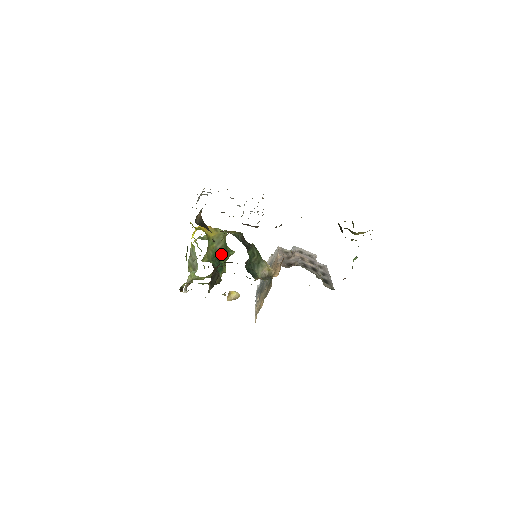
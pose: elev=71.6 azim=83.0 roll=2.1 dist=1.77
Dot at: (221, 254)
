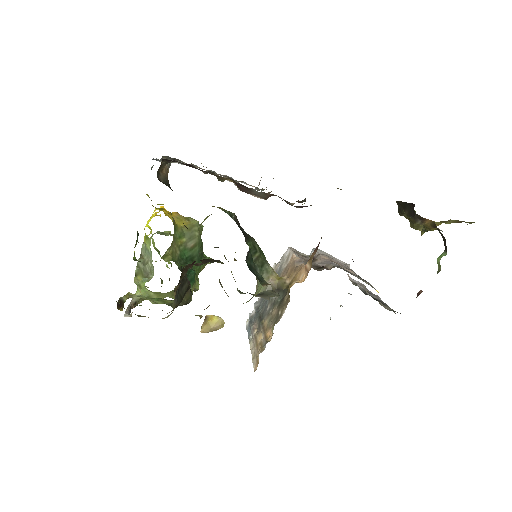
Dot at: (193, 258)
